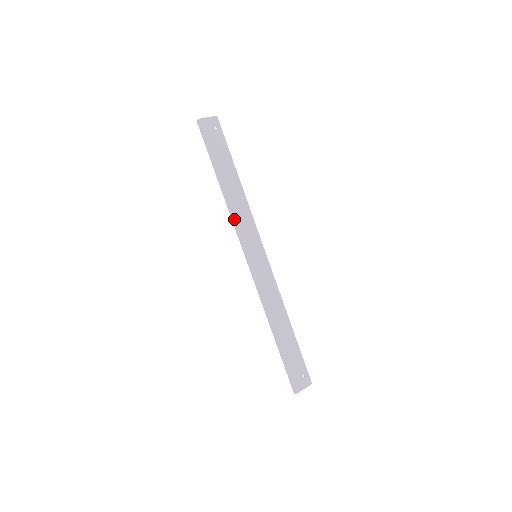
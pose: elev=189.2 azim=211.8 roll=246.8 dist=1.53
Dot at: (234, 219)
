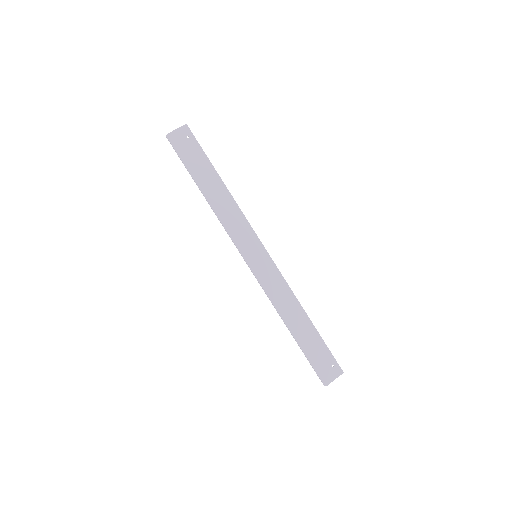
Dot at: (225, 225)
